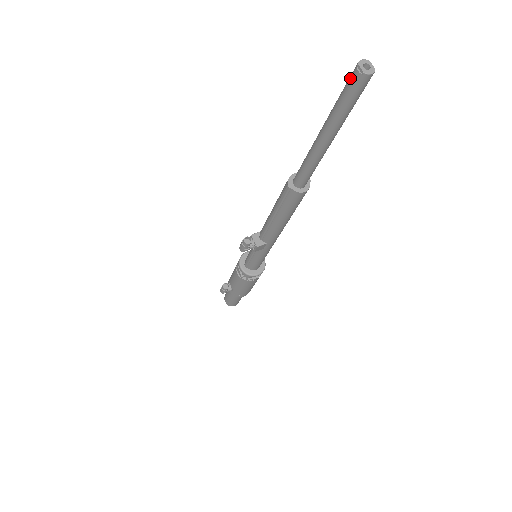
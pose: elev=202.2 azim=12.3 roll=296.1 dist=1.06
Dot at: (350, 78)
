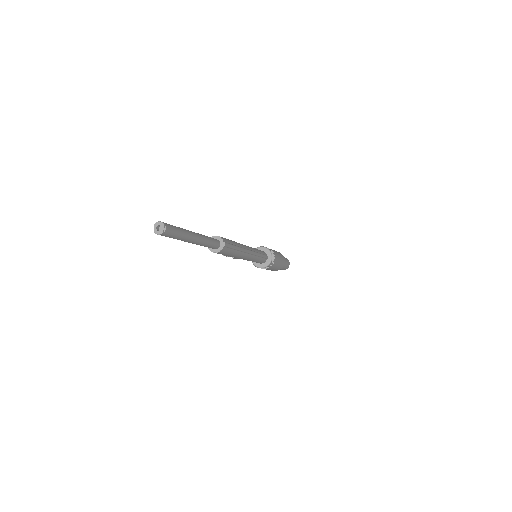
Dot at: (159, 227)
